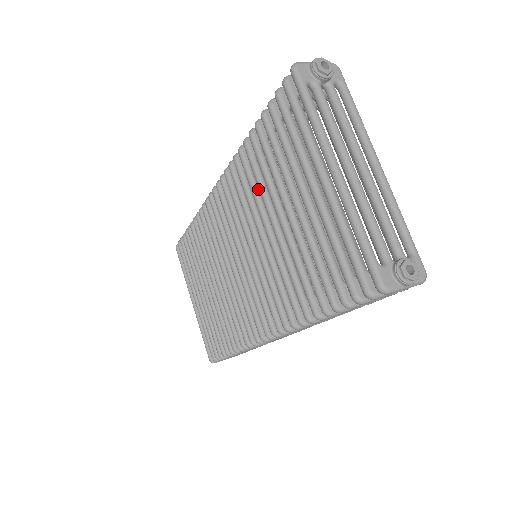
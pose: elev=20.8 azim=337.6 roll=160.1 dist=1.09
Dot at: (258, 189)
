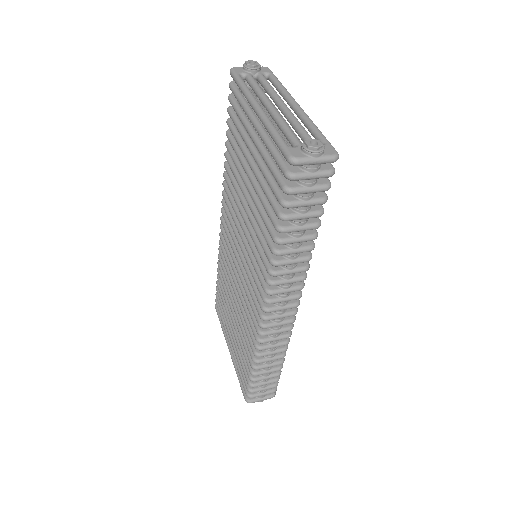
Dot at: occluded
